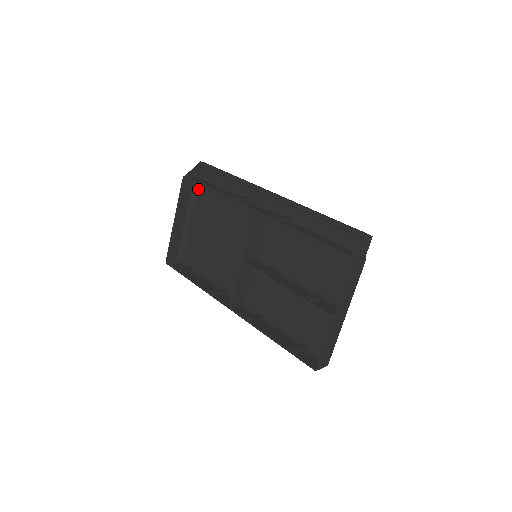
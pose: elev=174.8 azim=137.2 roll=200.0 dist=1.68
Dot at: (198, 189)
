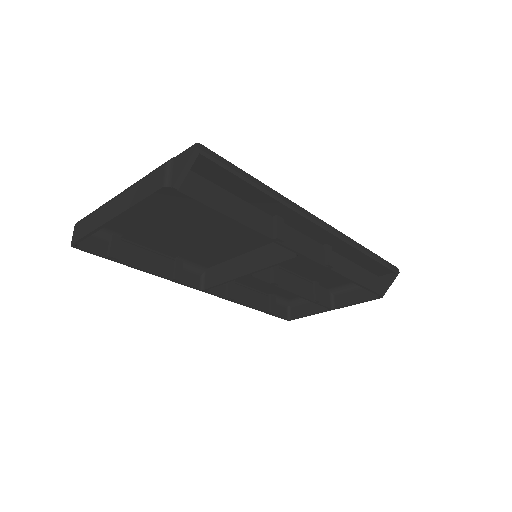
Dot at: occluded
